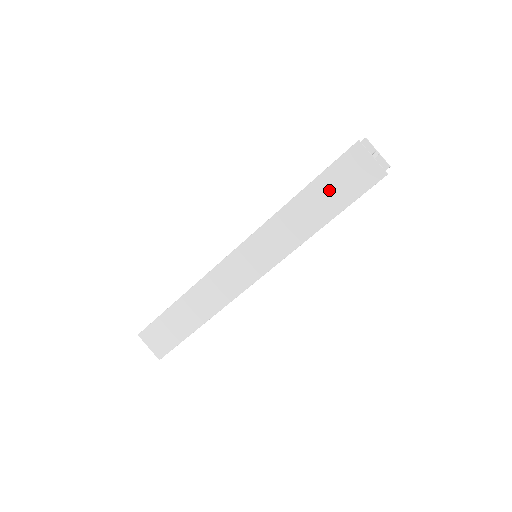
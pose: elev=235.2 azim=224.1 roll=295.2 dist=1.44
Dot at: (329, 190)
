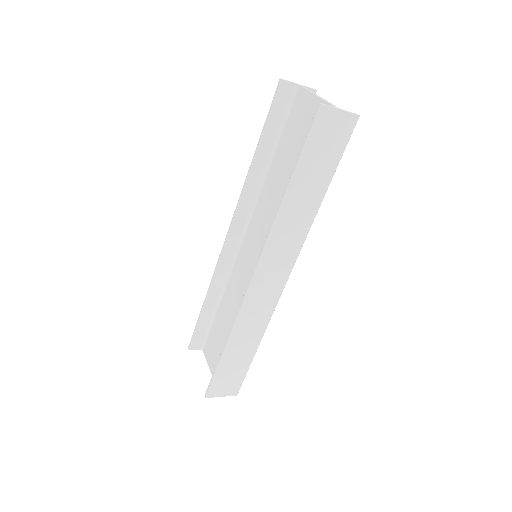
Dot at: (315, 165)
